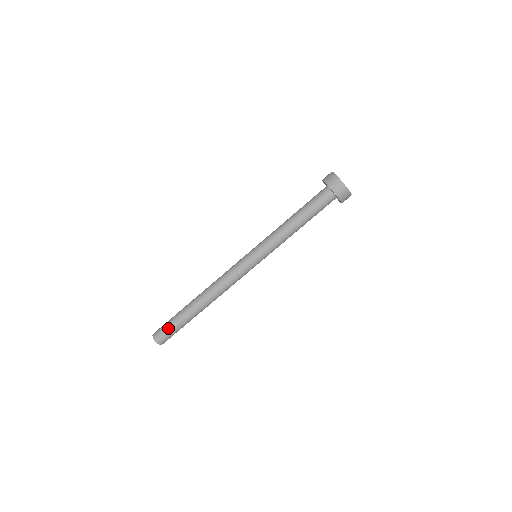
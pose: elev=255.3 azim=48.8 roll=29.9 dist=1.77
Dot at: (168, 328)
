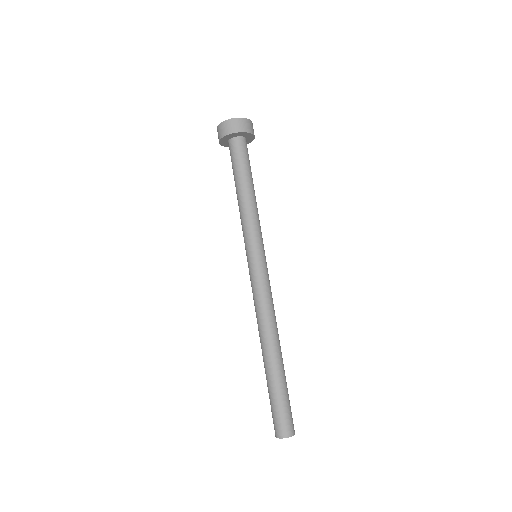
Dot at: (272, 410)
